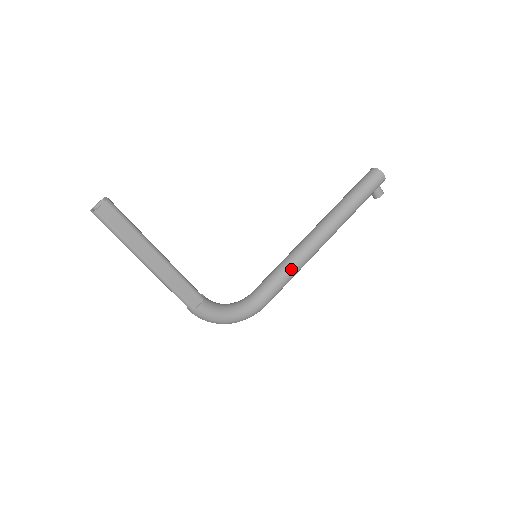
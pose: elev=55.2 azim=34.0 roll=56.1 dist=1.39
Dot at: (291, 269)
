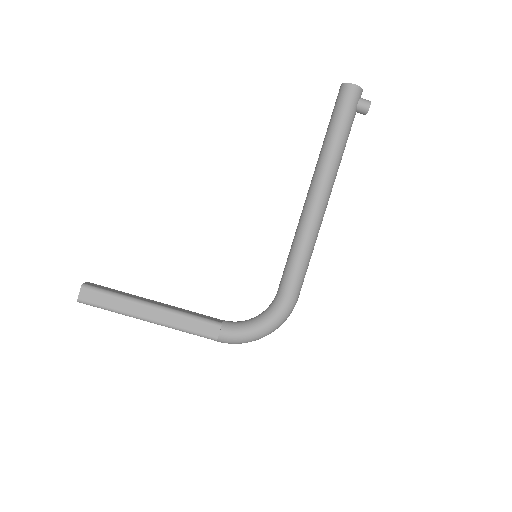
Dot at: (300, 249)
